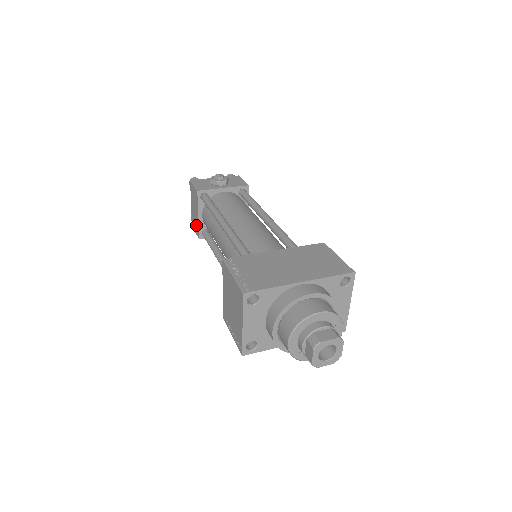
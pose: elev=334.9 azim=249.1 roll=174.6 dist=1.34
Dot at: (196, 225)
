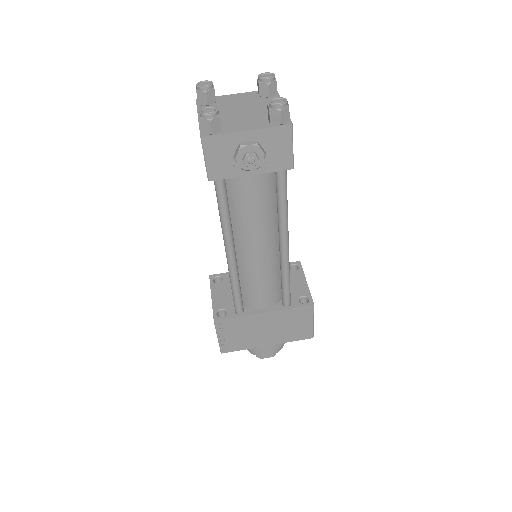
Dot at: occluded
